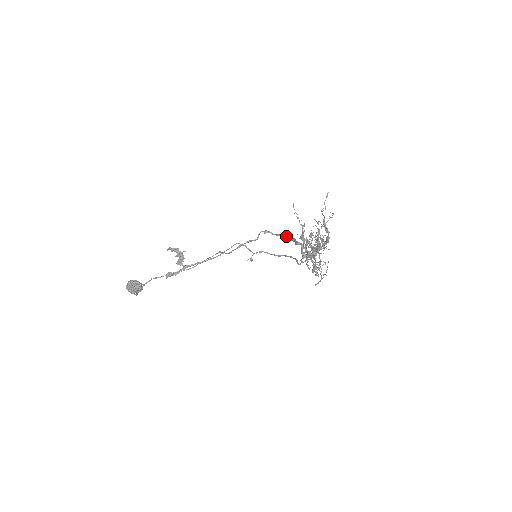
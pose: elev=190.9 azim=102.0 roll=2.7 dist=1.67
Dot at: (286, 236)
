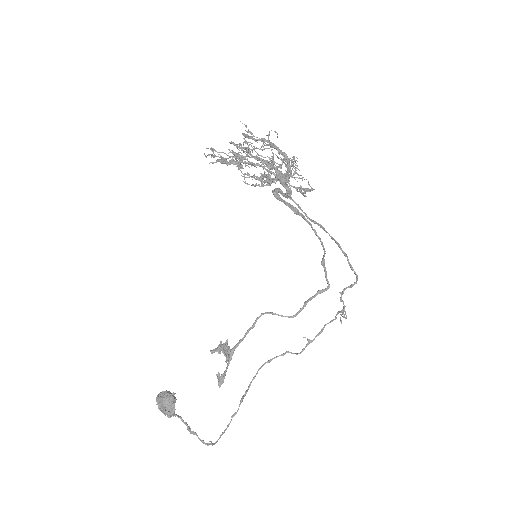
Dot at: (311, 227)
